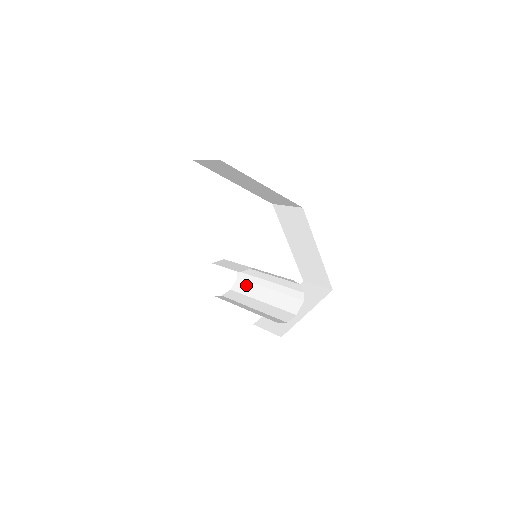
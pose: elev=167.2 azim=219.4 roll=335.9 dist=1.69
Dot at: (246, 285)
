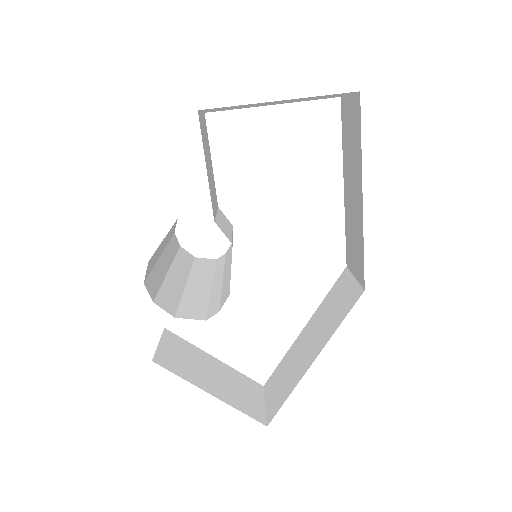
Dot at: (208, 266)
